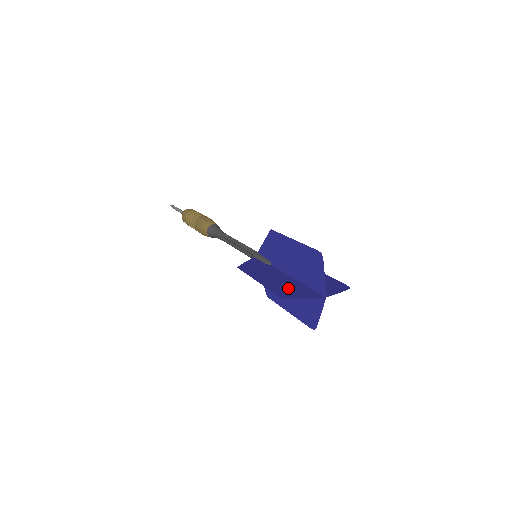
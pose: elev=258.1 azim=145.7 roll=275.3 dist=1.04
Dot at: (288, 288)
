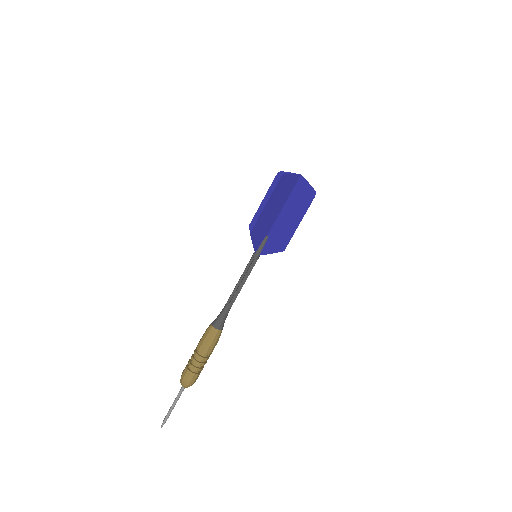
Dot at: (282, 191)
